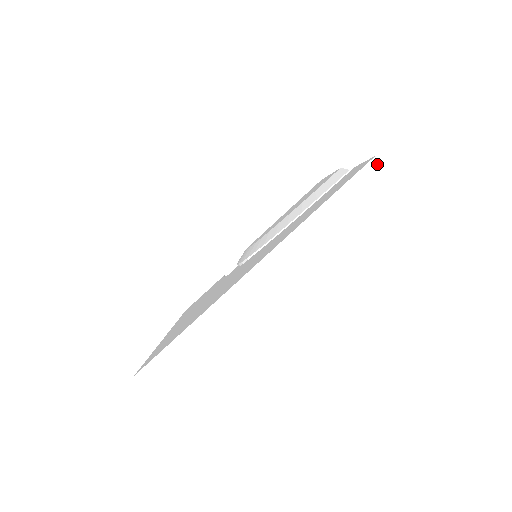
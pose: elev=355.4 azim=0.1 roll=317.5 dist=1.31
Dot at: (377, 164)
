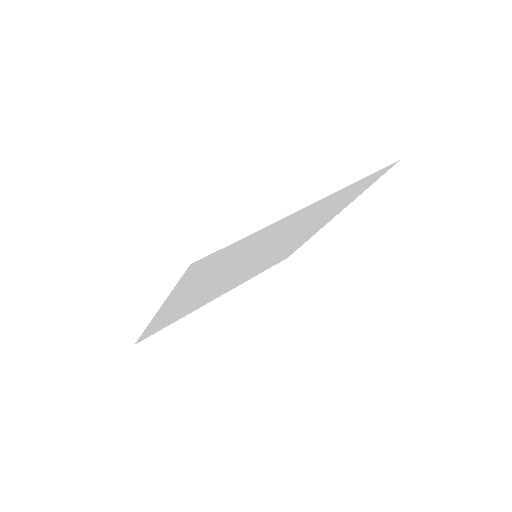
Dot at: (188, 265)
